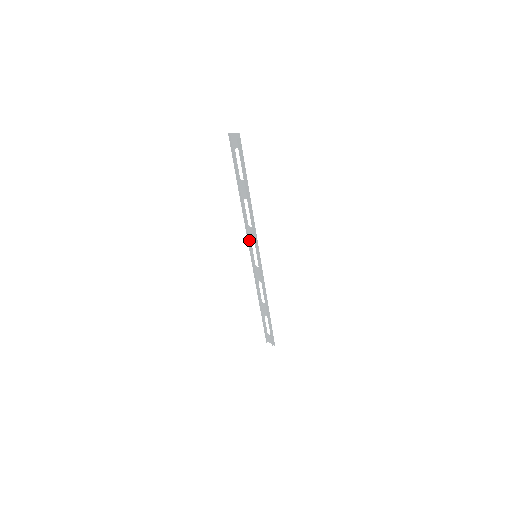
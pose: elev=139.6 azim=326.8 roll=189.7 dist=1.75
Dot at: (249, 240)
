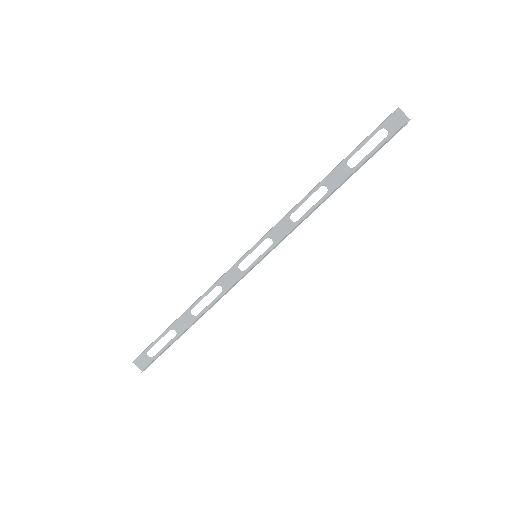
Dot at: (268, 232)
